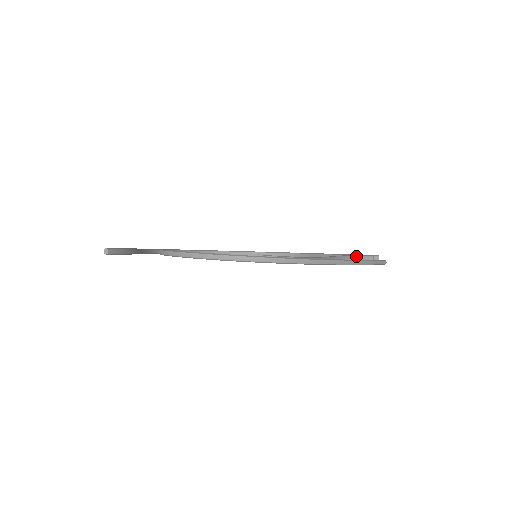
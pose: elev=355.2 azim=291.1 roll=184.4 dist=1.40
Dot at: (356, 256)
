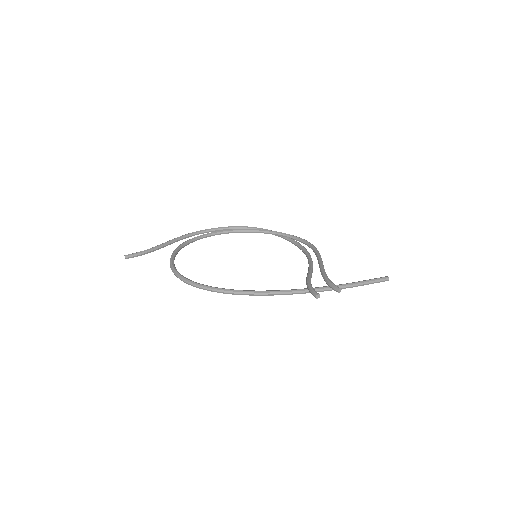
Dot at: (309, 288)
